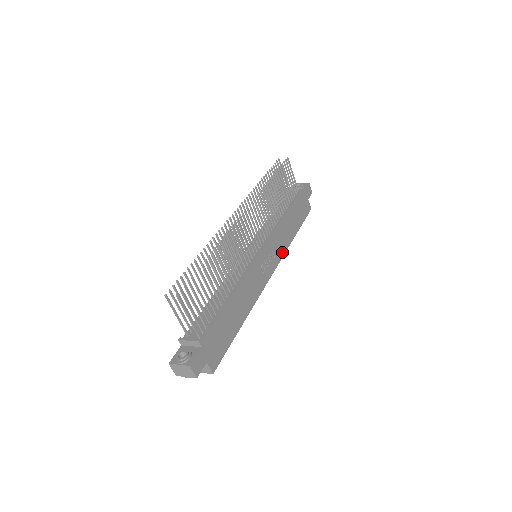
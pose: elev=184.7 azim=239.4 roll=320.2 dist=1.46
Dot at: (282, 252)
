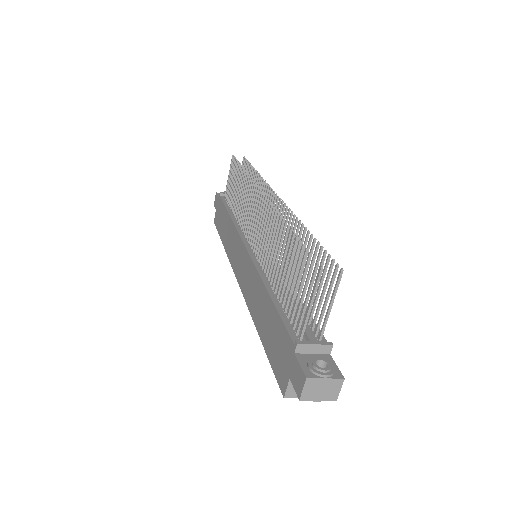
Dot at: occluded
